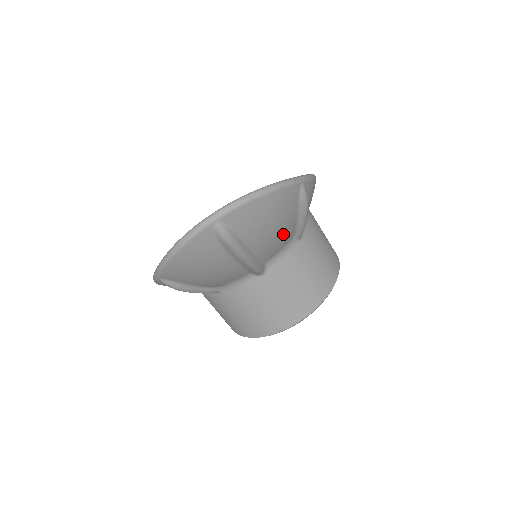
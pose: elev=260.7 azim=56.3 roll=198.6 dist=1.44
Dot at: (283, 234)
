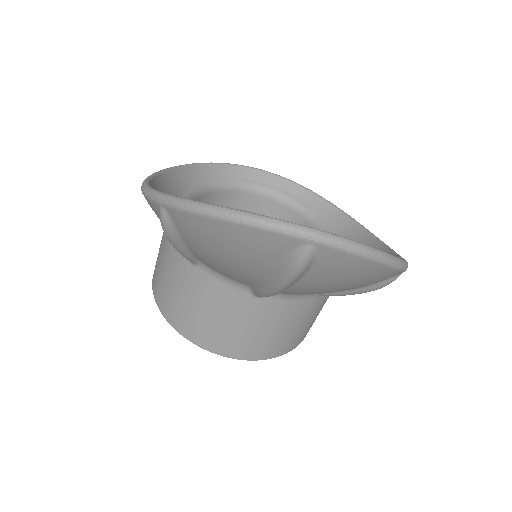
Dot at: (327, 292)
